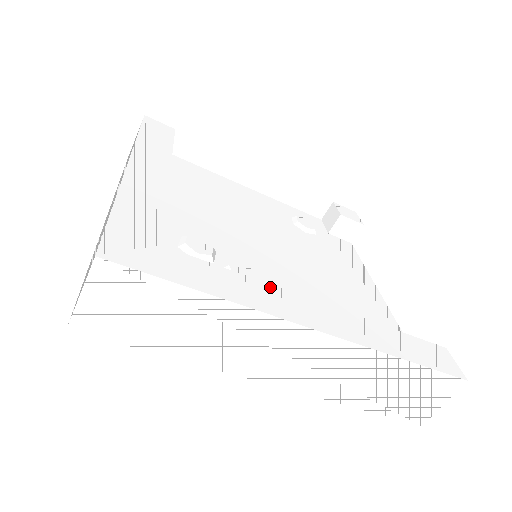
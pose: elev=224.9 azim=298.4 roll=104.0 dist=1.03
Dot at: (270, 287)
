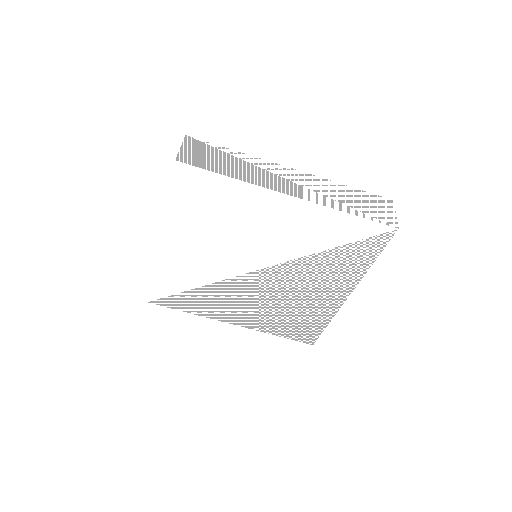
Dot at: occluded
